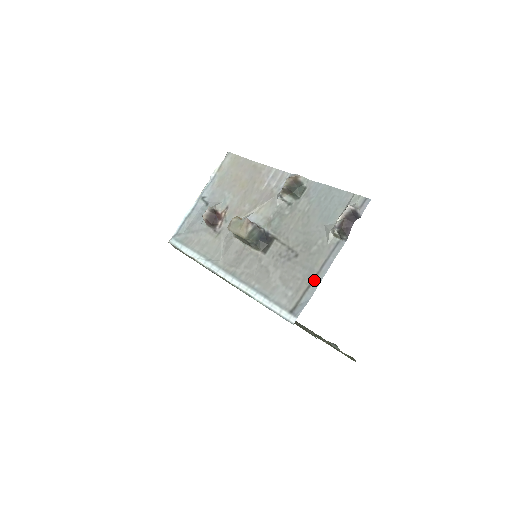
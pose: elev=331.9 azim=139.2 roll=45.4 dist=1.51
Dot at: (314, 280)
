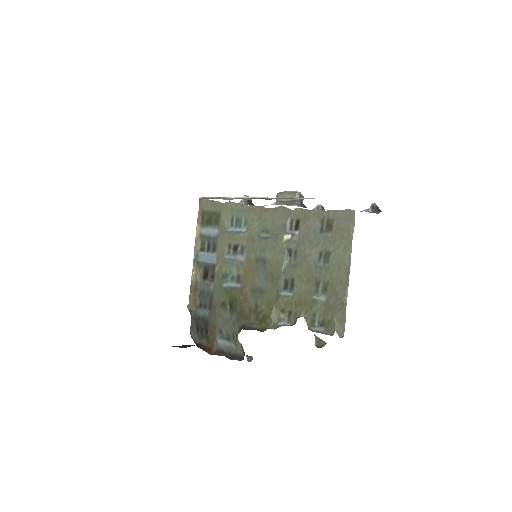
Dot at: occluded
